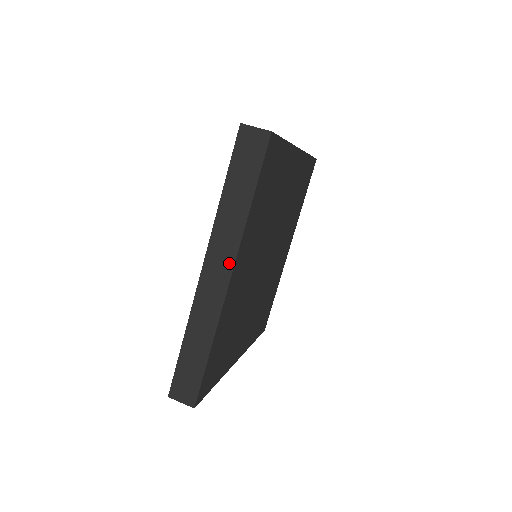
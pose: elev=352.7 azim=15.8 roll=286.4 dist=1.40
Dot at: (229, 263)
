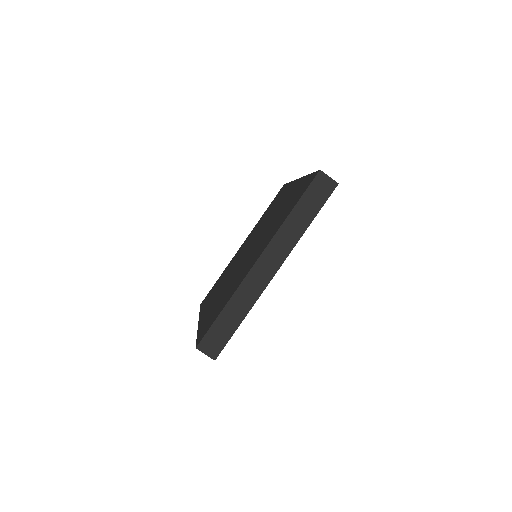
Dot at: (280, 261)
